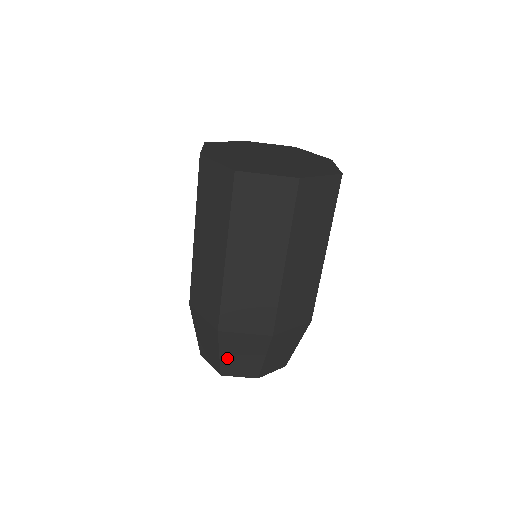
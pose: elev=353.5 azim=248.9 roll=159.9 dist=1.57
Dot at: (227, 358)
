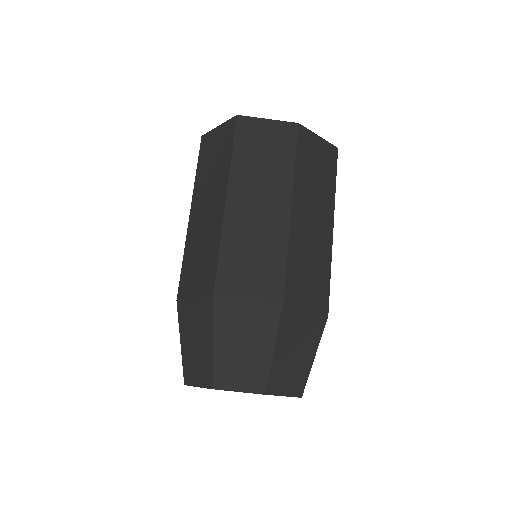
Dot at: (223, 350)
